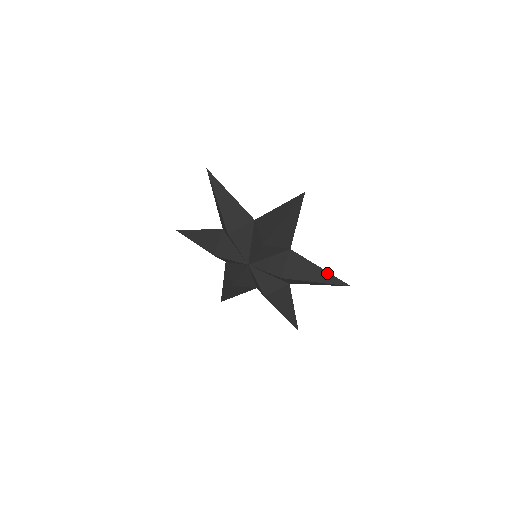
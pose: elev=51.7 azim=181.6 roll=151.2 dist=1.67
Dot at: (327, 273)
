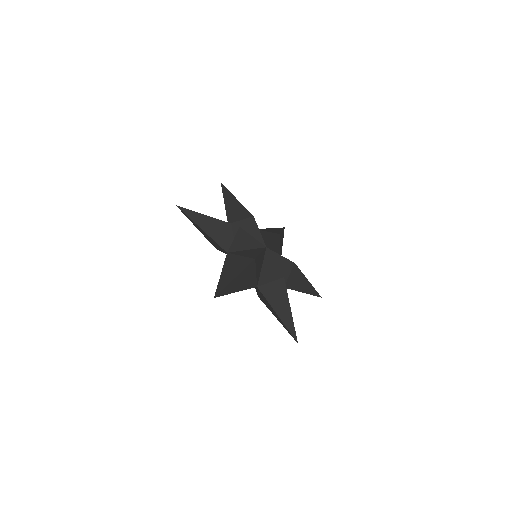
Dot at: (282, 322)
